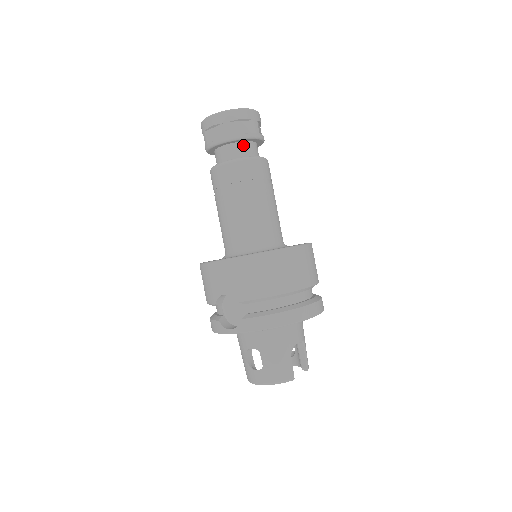
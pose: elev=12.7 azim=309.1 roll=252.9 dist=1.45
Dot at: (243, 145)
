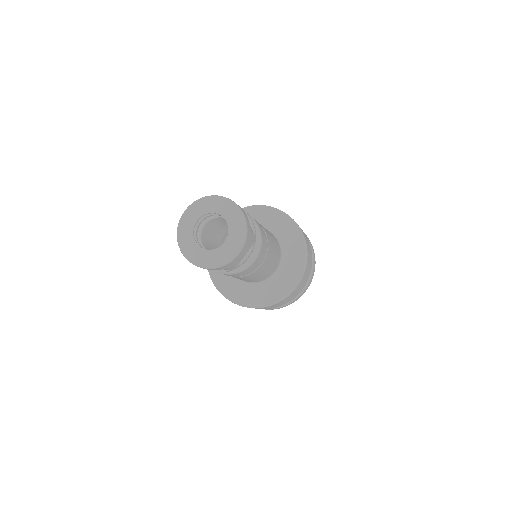
Dot at: occluded
